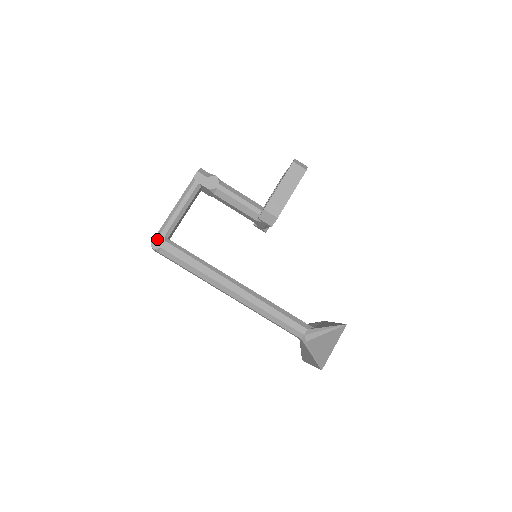
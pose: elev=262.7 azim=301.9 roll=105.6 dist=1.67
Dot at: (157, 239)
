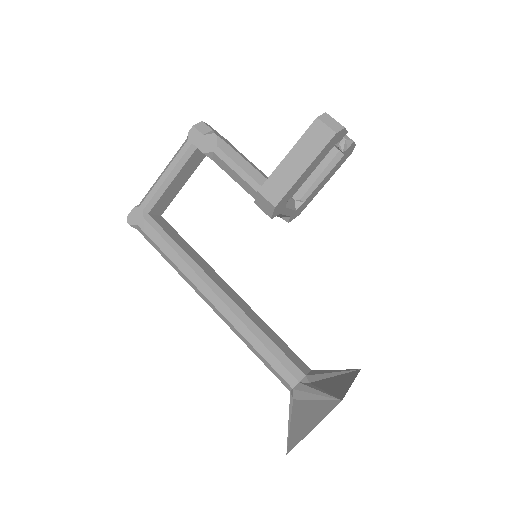
Dot at: (134, 213)
